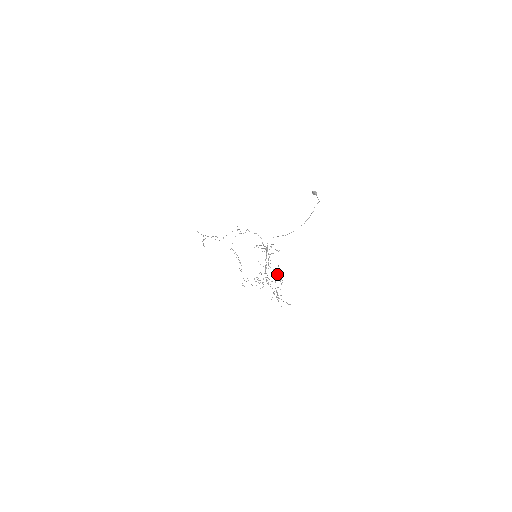
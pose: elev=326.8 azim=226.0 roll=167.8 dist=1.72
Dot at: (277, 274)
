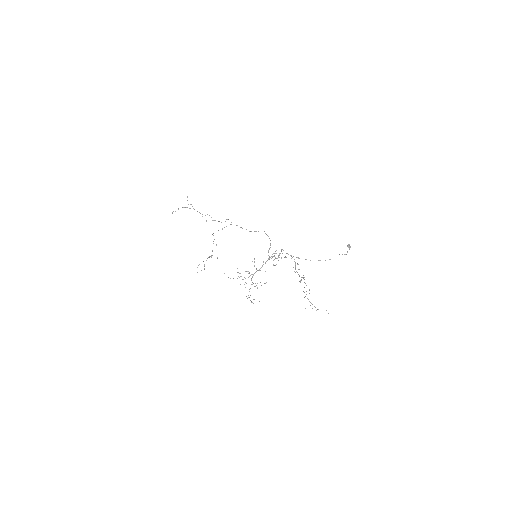
Dot at: occluded
